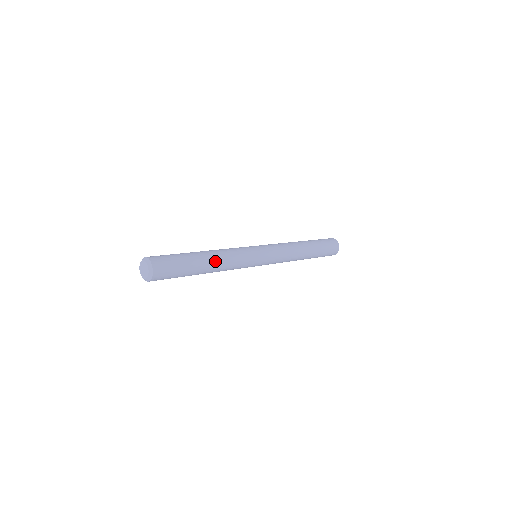
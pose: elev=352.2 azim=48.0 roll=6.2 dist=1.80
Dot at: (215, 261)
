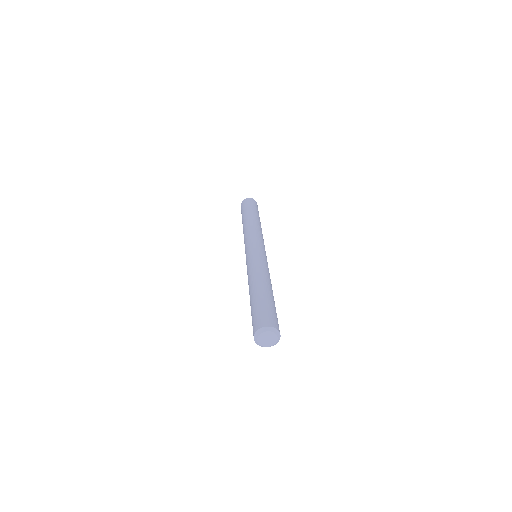
Dot at: occluded
